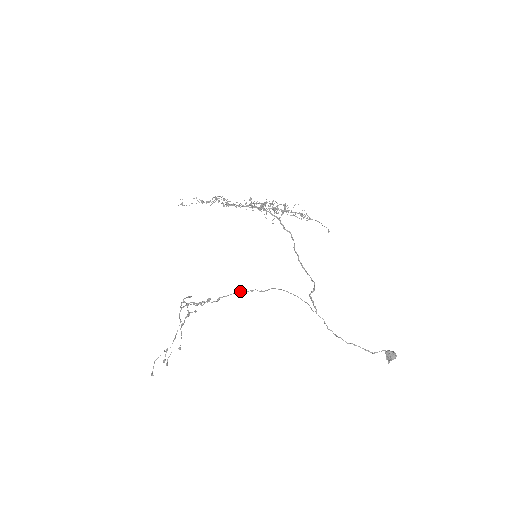
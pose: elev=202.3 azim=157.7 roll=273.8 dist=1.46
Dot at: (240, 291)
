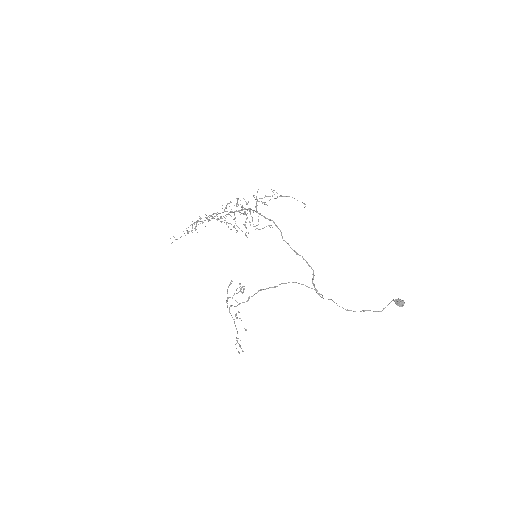
Dot at: occluded
